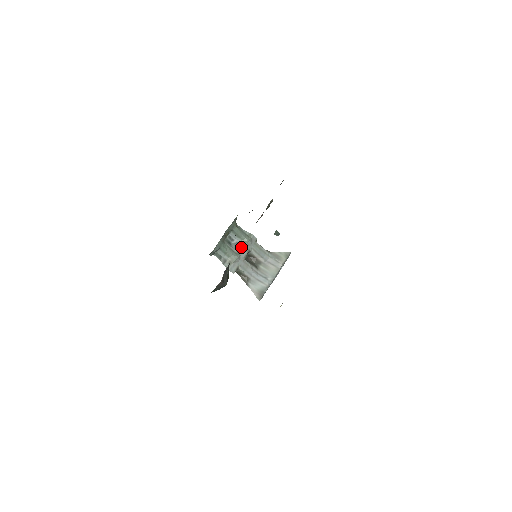
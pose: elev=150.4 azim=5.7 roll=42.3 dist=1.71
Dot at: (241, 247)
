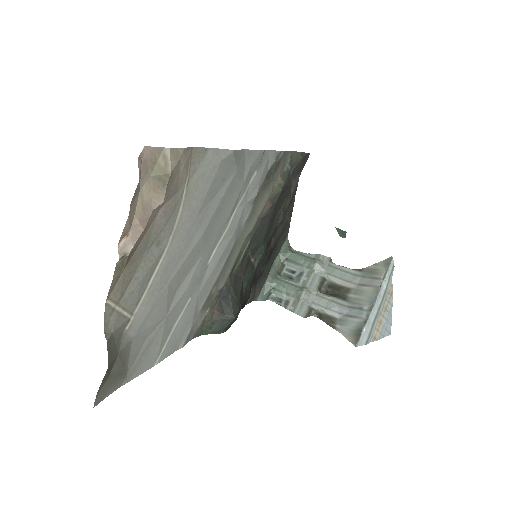
Dot at: (308, 277)
